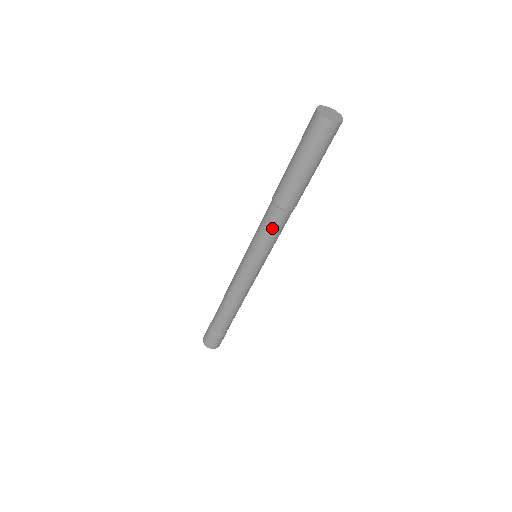
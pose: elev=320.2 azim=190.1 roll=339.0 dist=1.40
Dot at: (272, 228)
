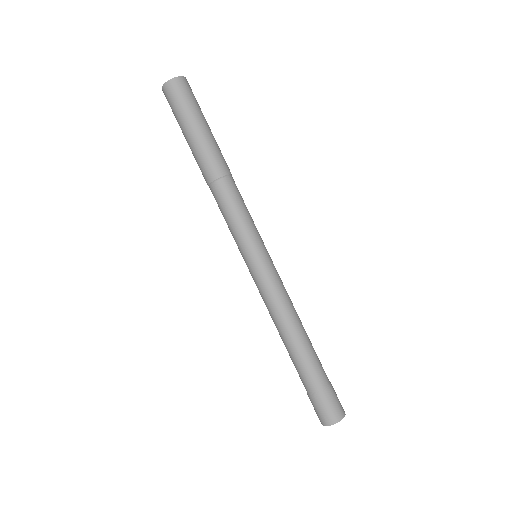
Dot at: (223, 209)
